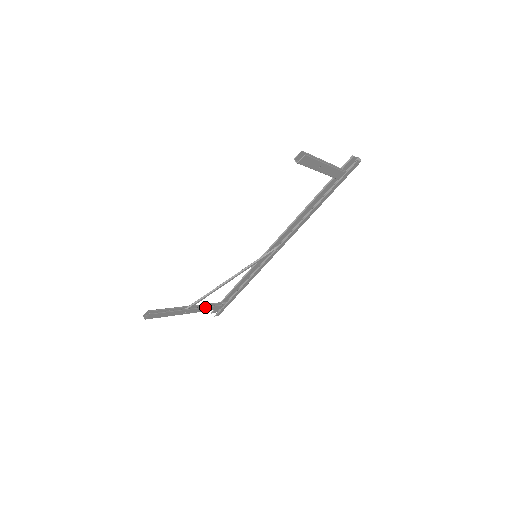
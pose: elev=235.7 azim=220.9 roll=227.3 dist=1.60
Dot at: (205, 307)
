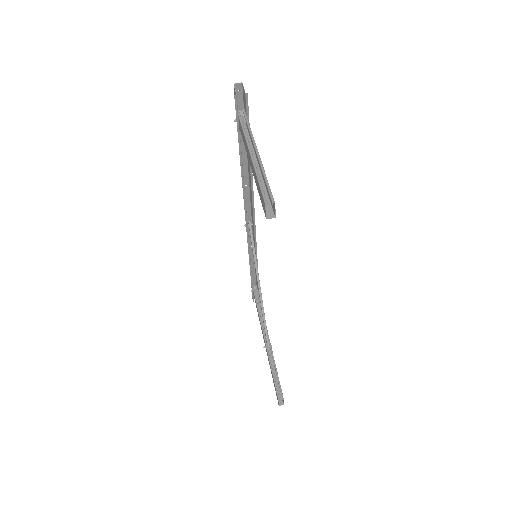
Dot at: occluded
